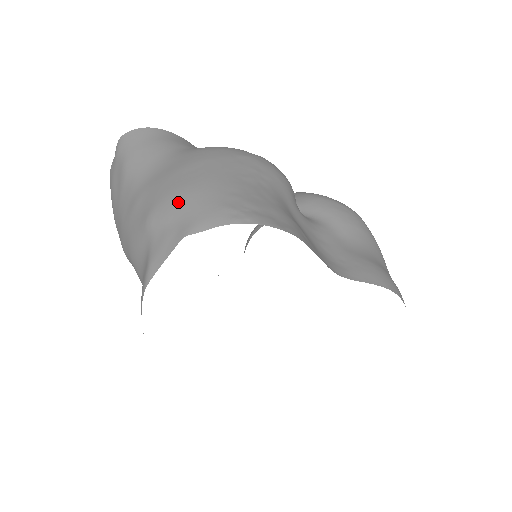
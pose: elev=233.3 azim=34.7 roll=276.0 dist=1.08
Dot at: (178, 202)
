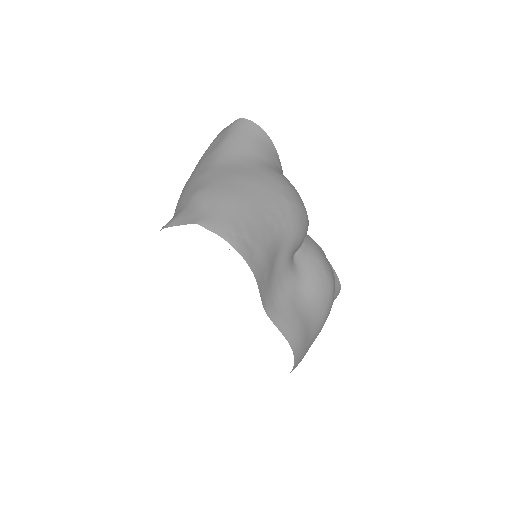
Dot at: (216, 199)
